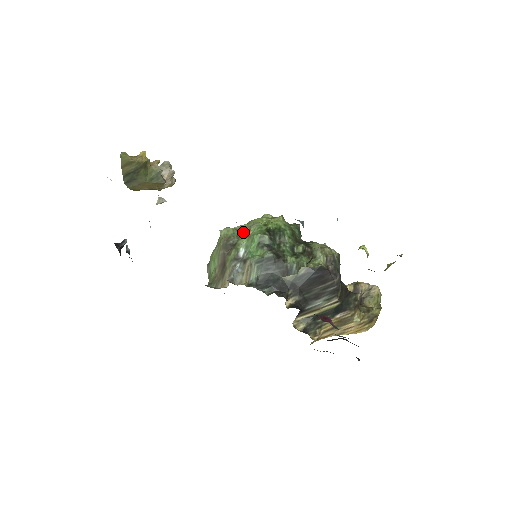
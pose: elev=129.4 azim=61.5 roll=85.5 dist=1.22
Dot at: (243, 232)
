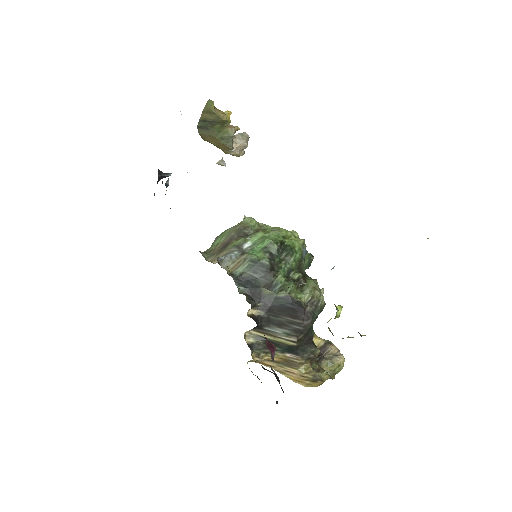
Dot at: (262, 230)
